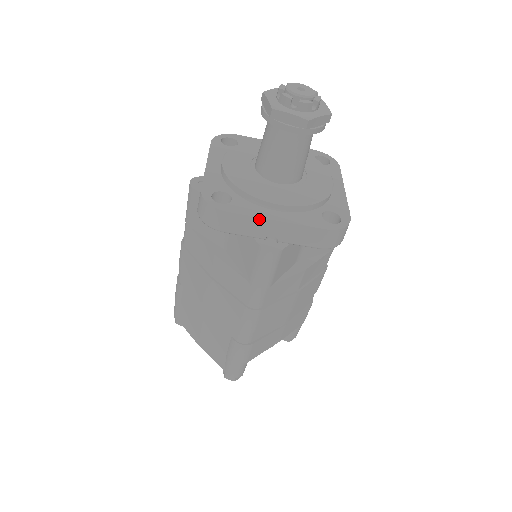
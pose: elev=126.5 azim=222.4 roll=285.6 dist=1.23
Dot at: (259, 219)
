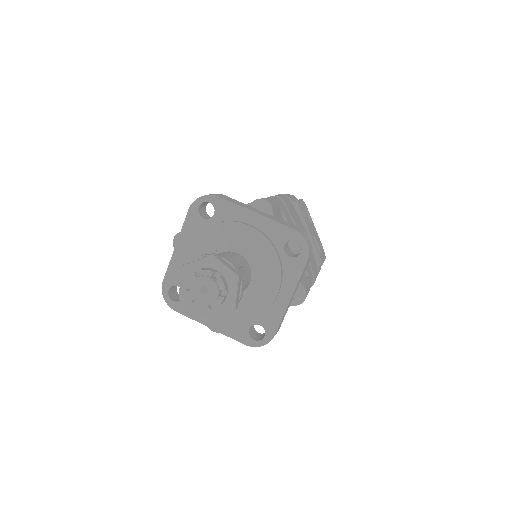
Dot at: (198, 321)
